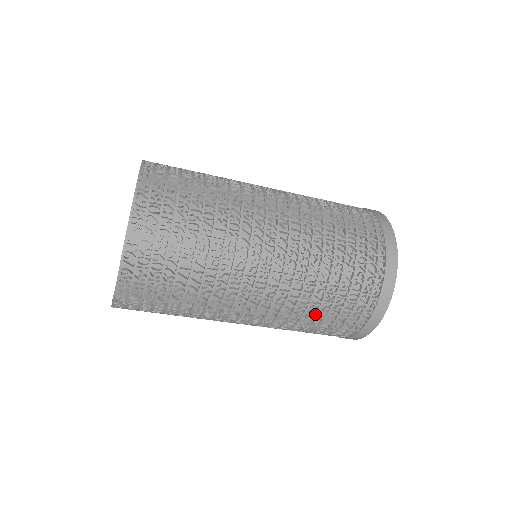
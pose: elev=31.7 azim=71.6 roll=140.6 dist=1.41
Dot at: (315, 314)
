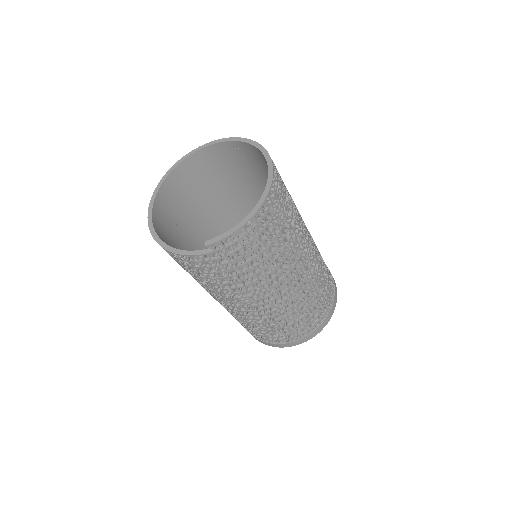
Dot at: (322, 280)
